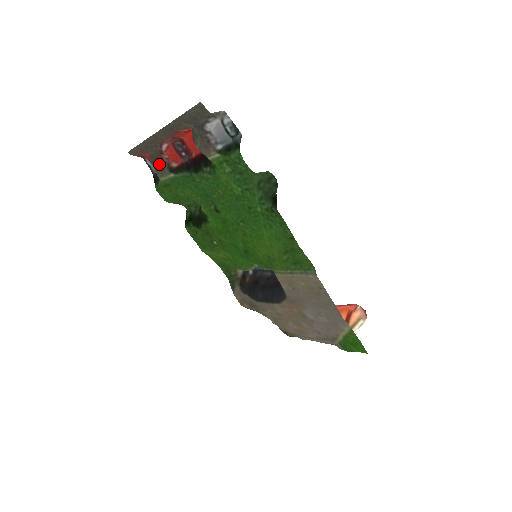
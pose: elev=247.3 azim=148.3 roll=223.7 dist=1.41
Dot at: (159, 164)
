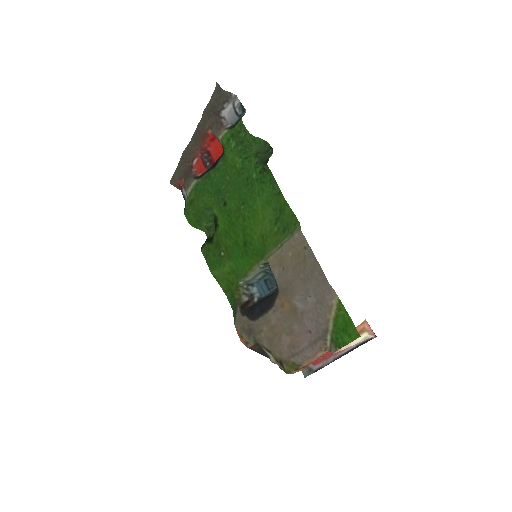
Dot at: (188, 176)
